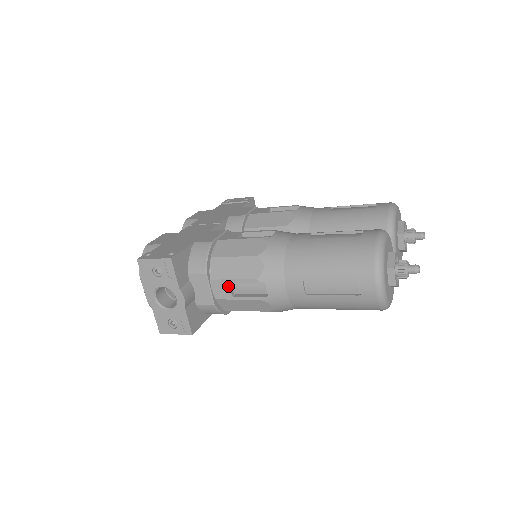
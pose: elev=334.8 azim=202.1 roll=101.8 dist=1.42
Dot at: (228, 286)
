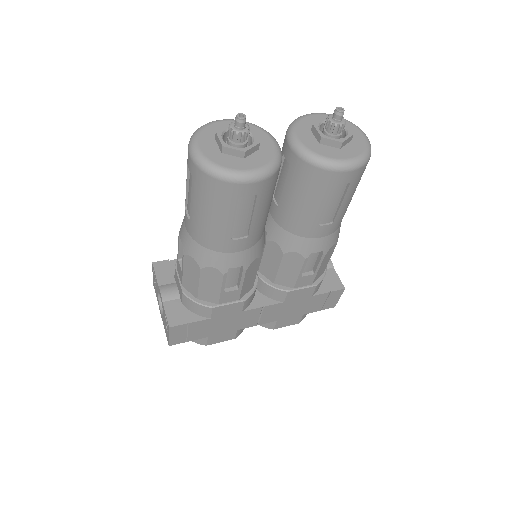
Dot at: (179, 264)
